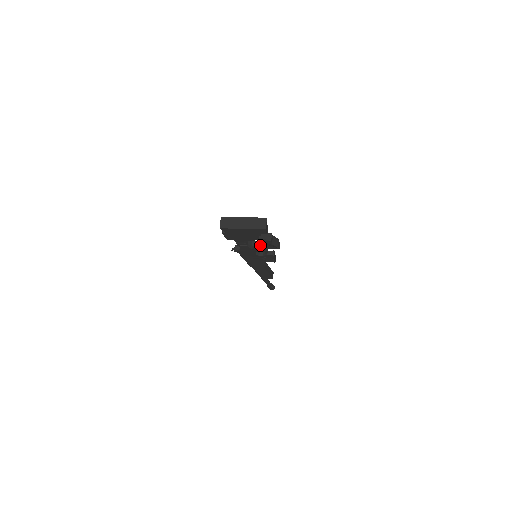
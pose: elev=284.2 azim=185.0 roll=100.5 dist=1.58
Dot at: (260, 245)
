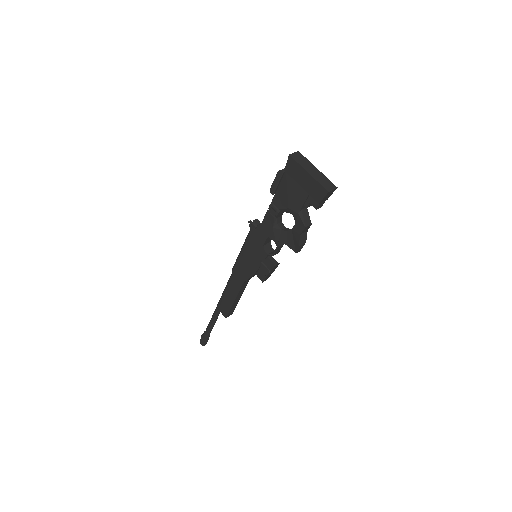
Dot at: (285, 230)
